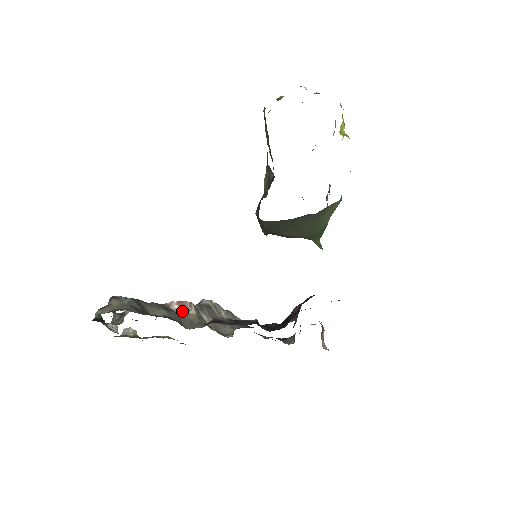
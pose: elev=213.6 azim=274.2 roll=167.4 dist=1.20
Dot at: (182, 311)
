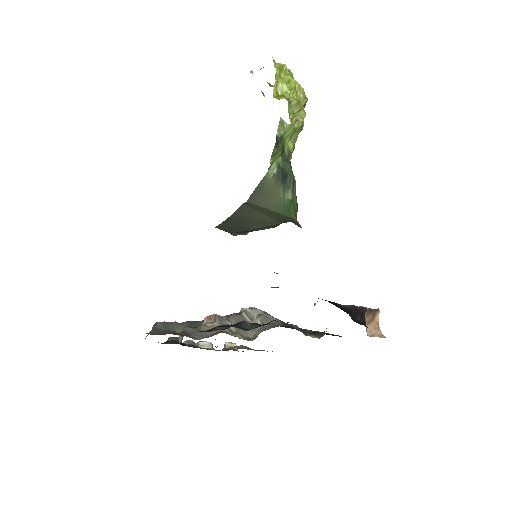
Dot at: (207, 324)
